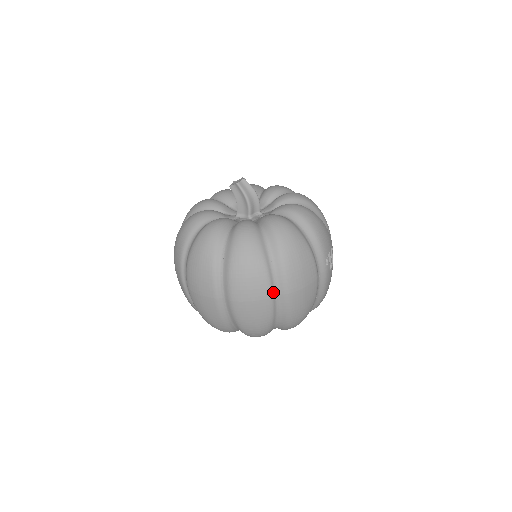
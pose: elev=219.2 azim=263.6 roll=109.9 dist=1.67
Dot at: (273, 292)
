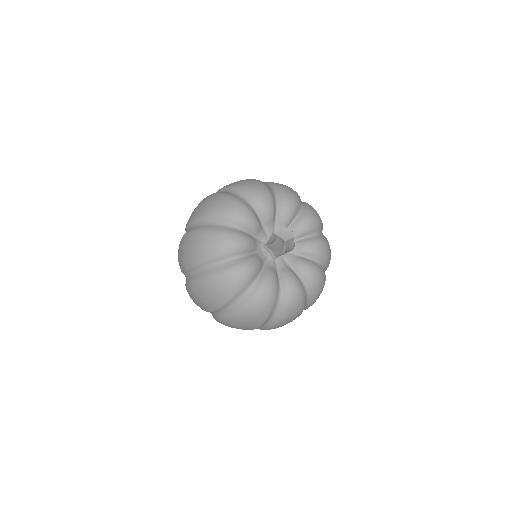
Dot at: occluded
